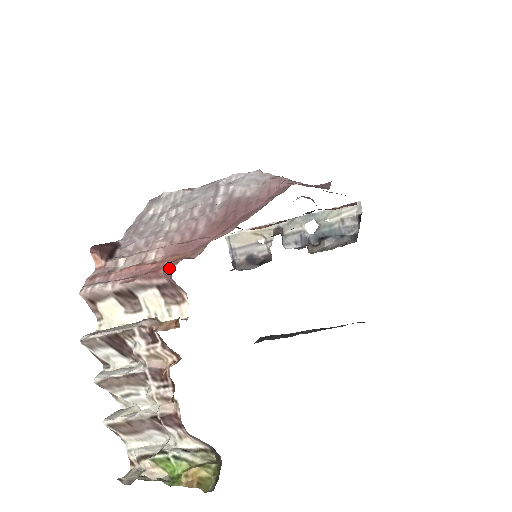
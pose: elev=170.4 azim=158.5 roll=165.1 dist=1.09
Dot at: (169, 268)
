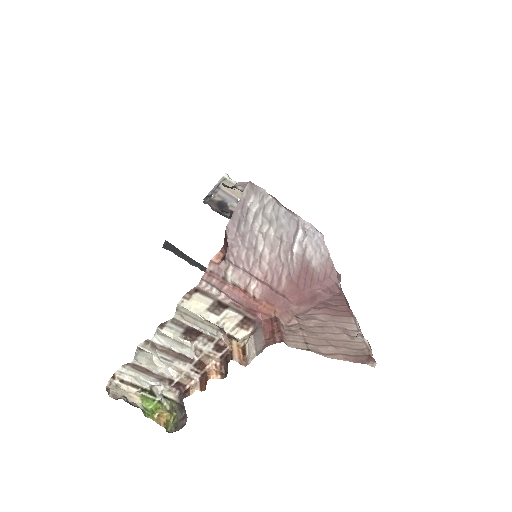
Dot at: (265, 317)
